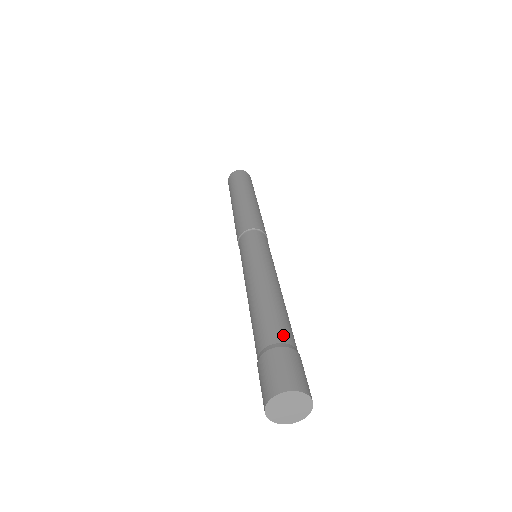
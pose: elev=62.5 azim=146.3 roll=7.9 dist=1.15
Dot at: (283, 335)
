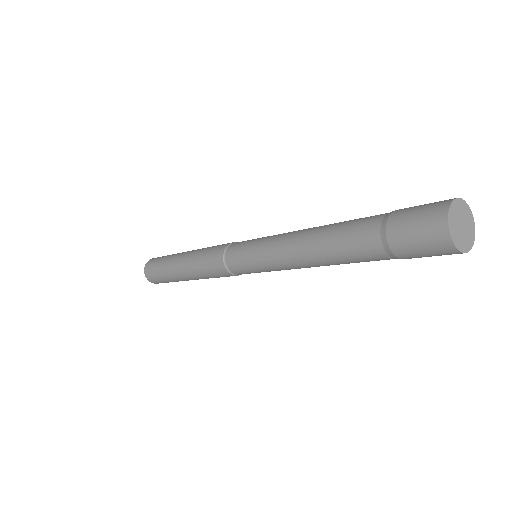
Dot at: (374, 218)
